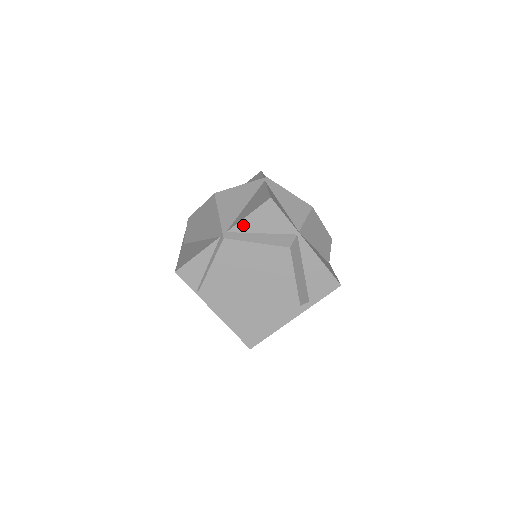
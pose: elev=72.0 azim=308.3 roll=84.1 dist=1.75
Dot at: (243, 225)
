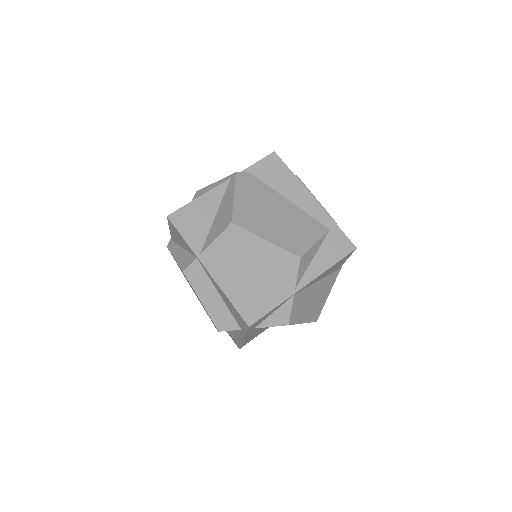
Dot at: (173, 237)
